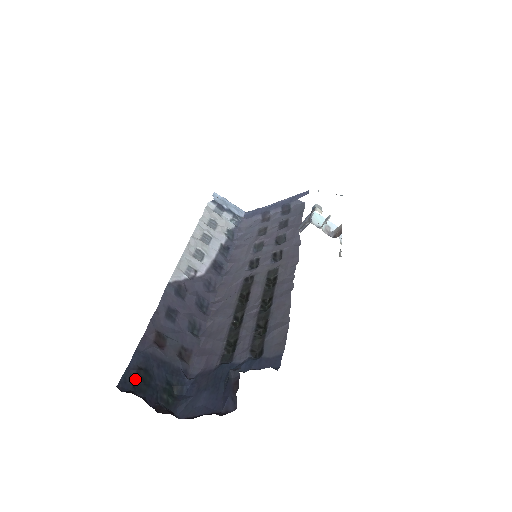
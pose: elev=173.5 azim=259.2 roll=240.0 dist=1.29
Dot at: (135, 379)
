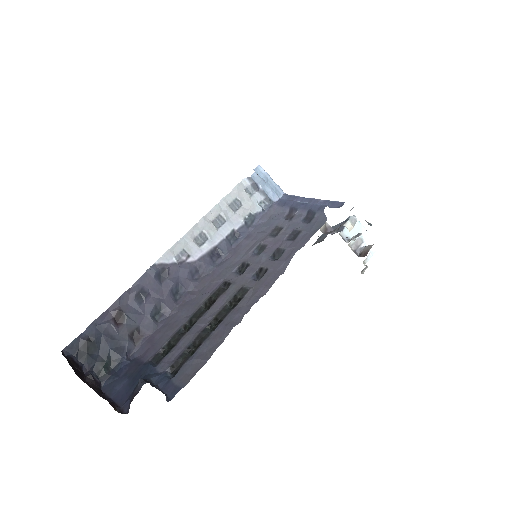
Dot at: (81, 347)
